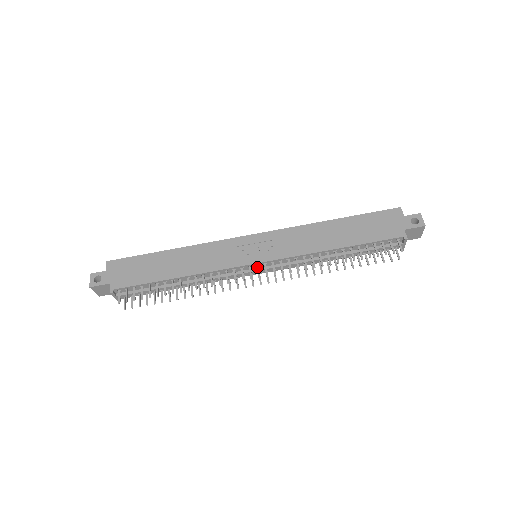
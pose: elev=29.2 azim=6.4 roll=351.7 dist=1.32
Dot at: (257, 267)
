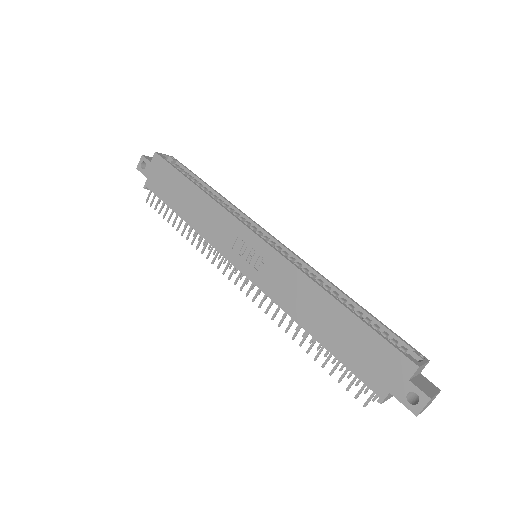
Dot at: (240, 273)
